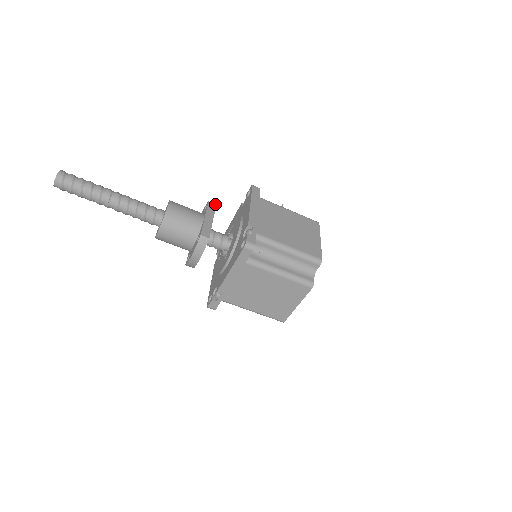
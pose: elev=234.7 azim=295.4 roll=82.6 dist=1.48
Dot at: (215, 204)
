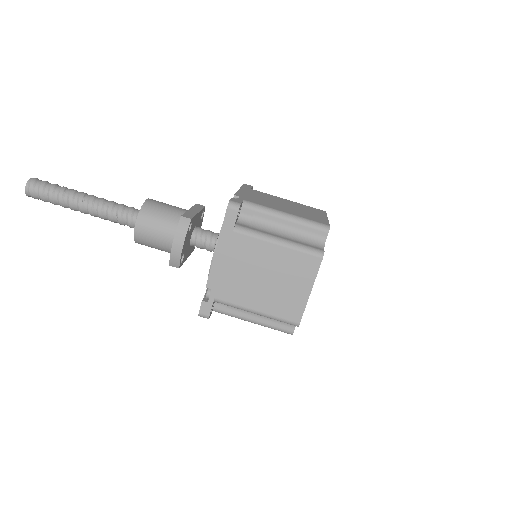
Dot at: (204, 206)
